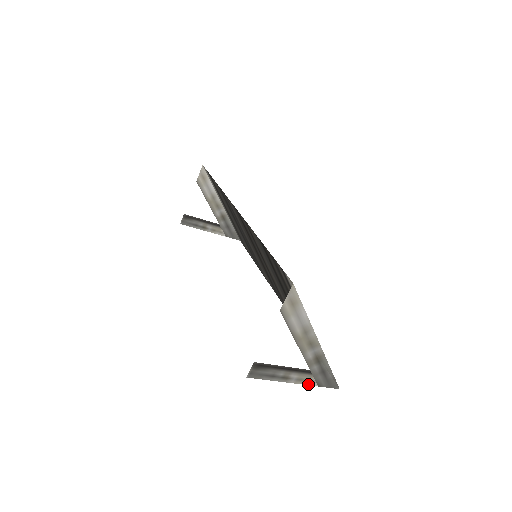
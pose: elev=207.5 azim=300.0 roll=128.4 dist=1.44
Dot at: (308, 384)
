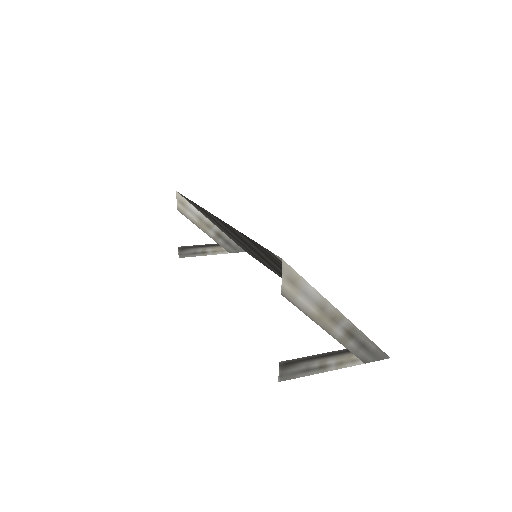
Dot at: (352, 365)
